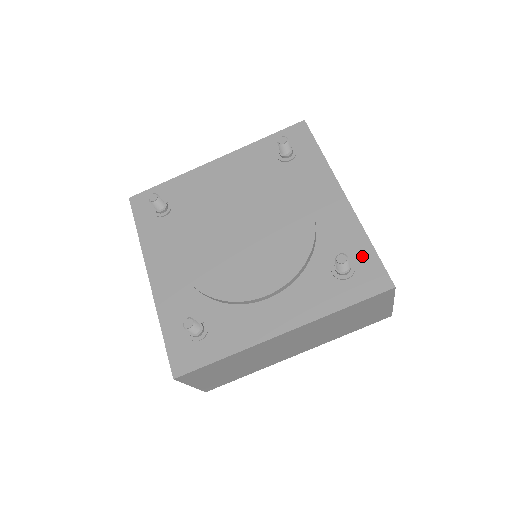
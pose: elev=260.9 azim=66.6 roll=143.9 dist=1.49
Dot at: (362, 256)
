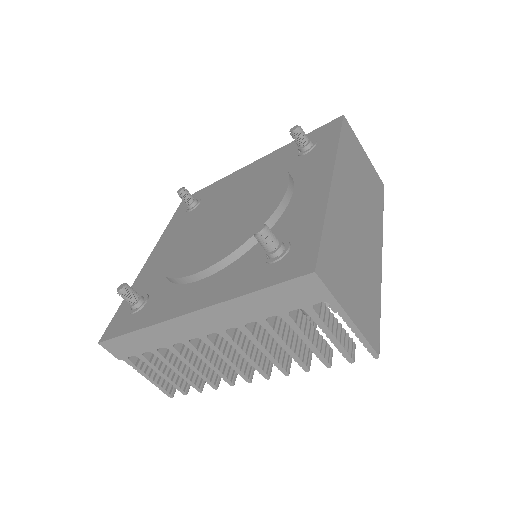
Dot at: occluded
